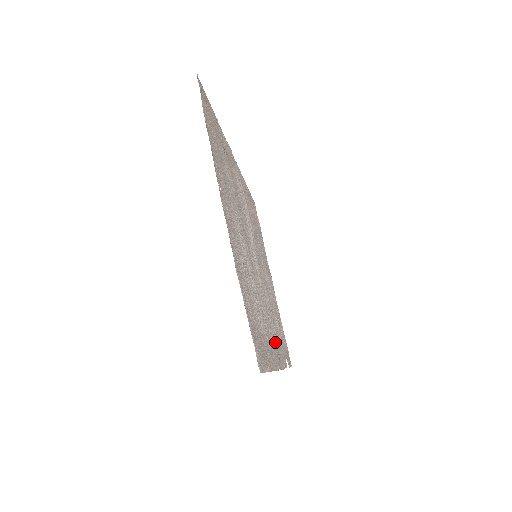
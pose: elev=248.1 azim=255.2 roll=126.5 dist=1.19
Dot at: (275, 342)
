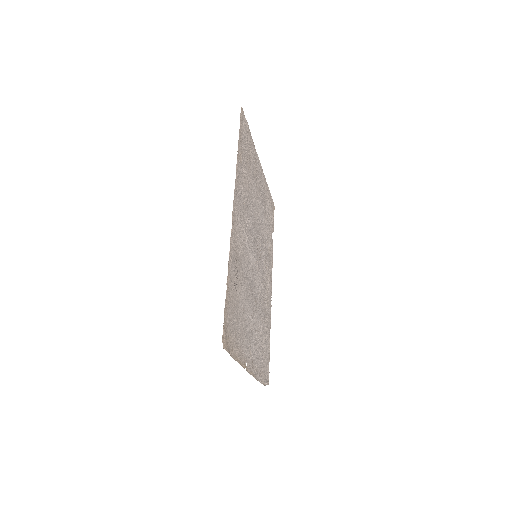
Dot at: (269, 280)
